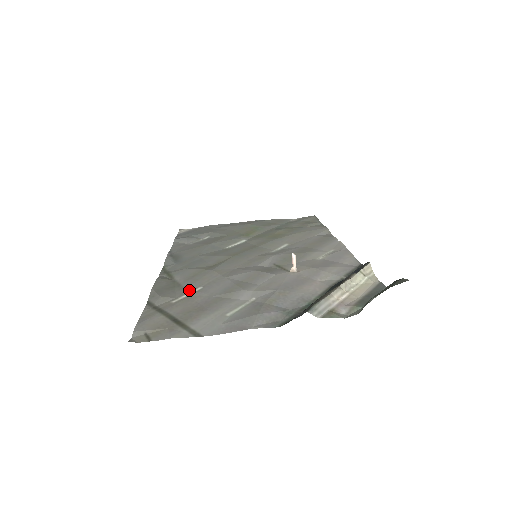
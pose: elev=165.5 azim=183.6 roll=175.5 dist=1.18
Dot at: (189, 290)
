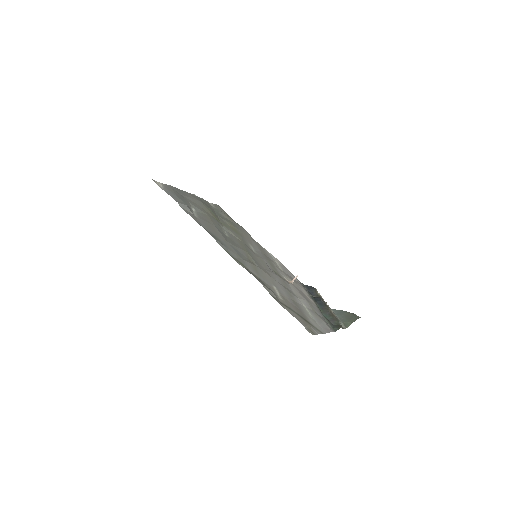
Dot at: (273, 288)
